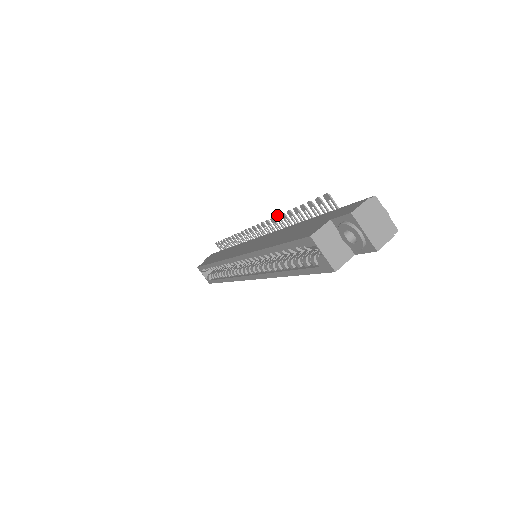
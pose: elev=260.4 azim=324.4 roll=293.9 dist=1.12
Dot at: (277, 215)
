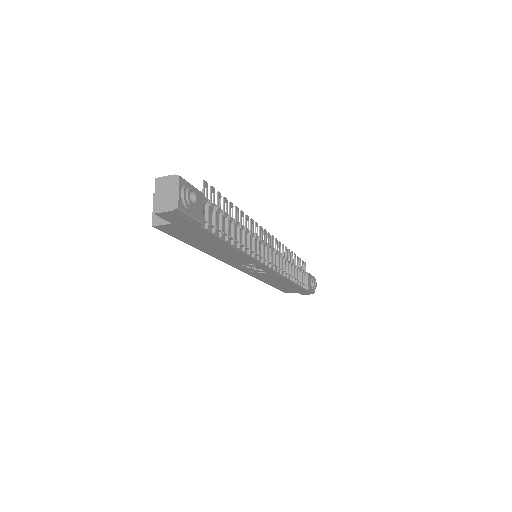
Dot at: occluded
